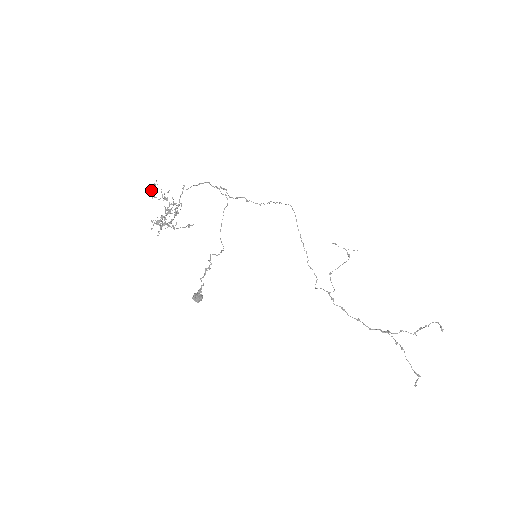
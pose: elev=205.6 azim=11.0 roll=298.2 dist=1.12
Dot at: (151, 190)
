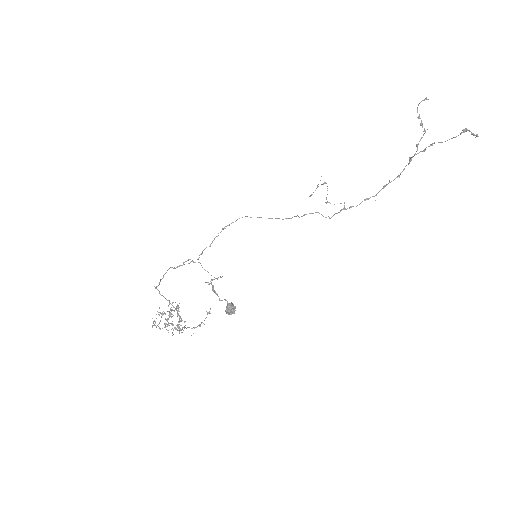
Dot at: occluded
